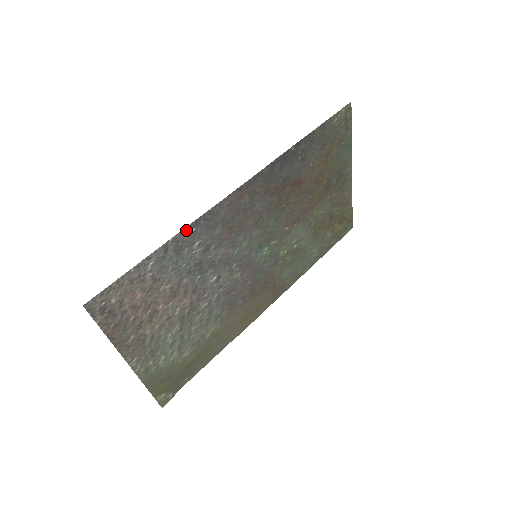
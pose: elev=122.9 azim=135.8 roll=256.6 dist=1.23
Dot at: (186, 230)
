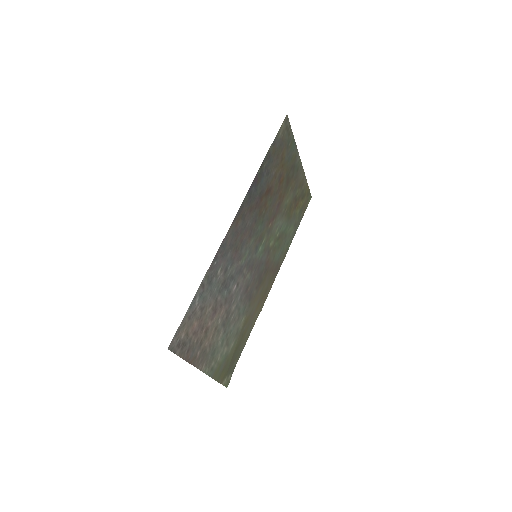
Dot at: (211, 266)
